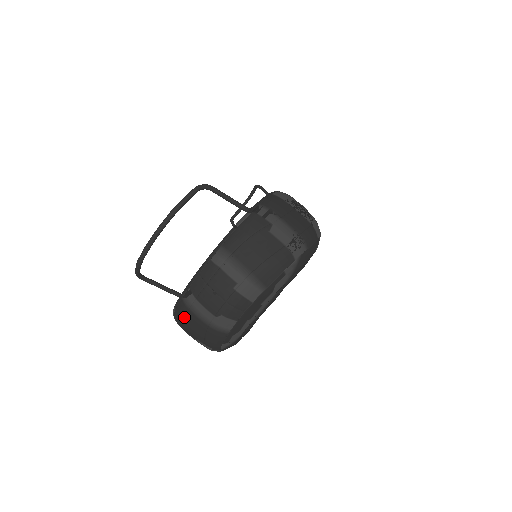
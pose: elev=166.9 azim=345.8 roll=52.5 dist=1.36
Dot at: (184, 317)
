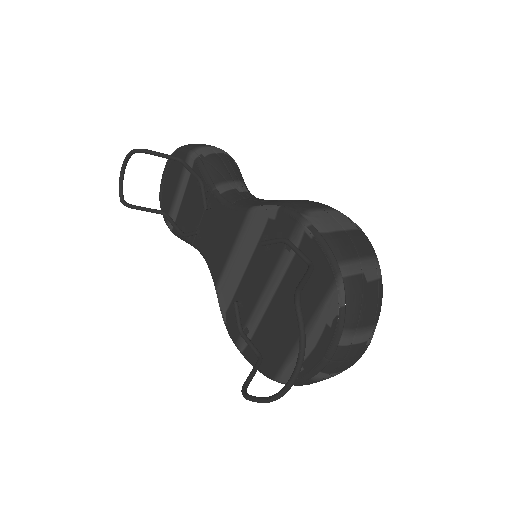
Dot at: occluded
